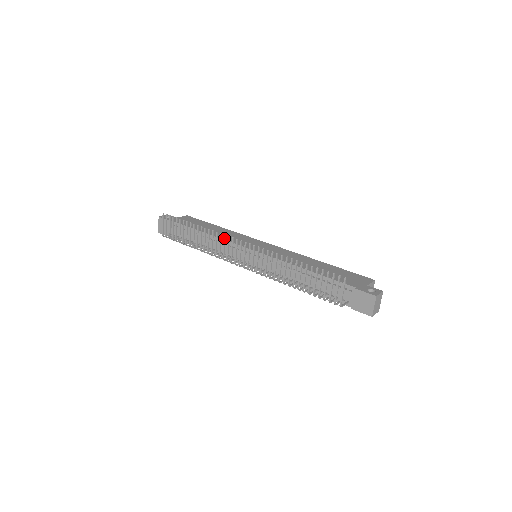
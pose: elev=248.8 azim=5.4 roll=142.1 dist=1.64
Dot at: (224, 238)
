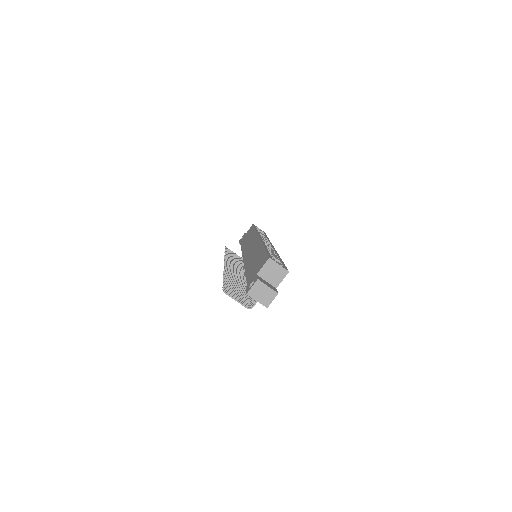
Dot at: occluded
